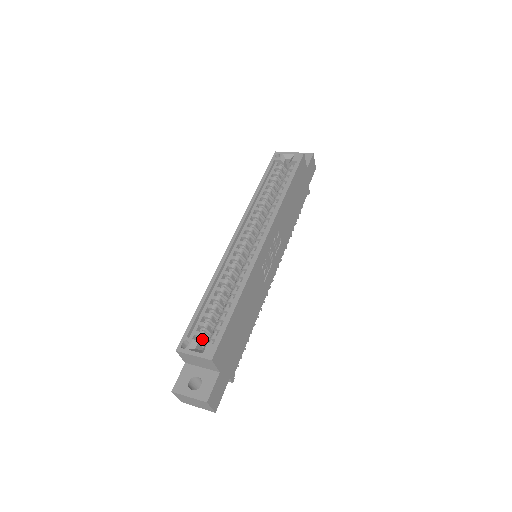
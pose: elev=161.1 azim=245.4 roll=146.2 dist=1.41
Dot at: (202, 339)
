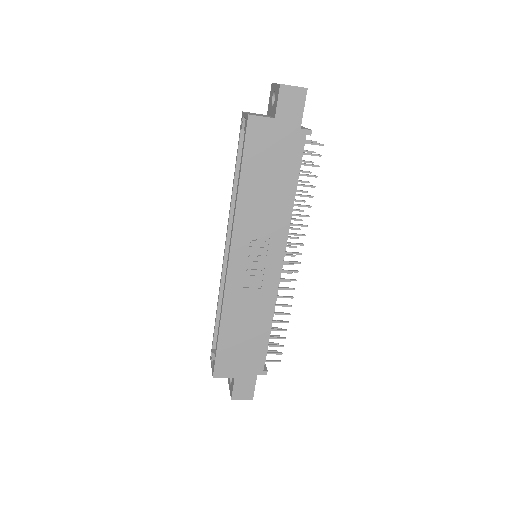
Dot at: occluded
